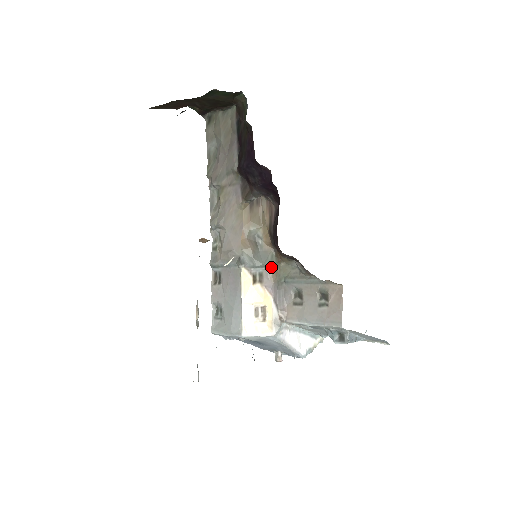
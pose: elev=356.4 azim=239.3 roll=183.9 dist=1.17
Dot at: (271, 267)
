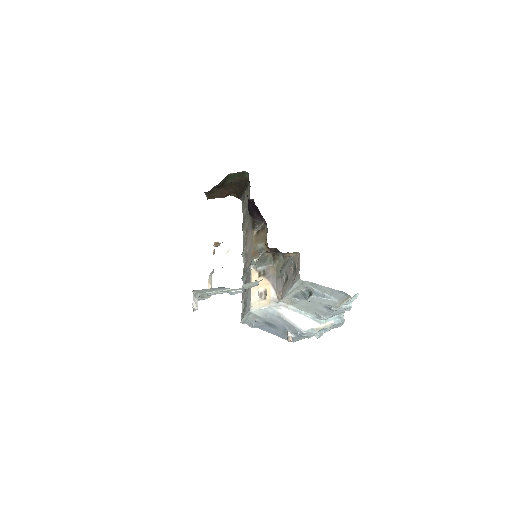
Dot at: (270, 265)
